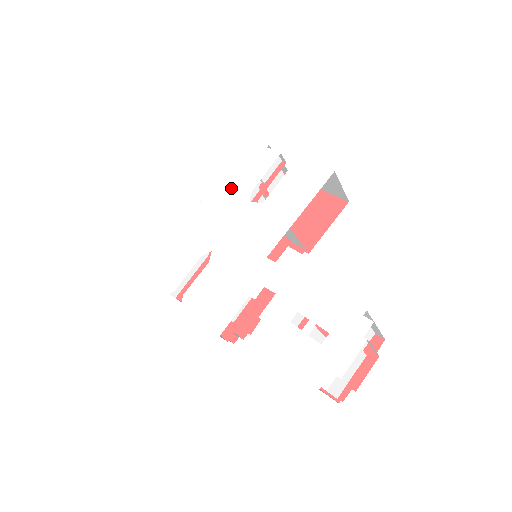
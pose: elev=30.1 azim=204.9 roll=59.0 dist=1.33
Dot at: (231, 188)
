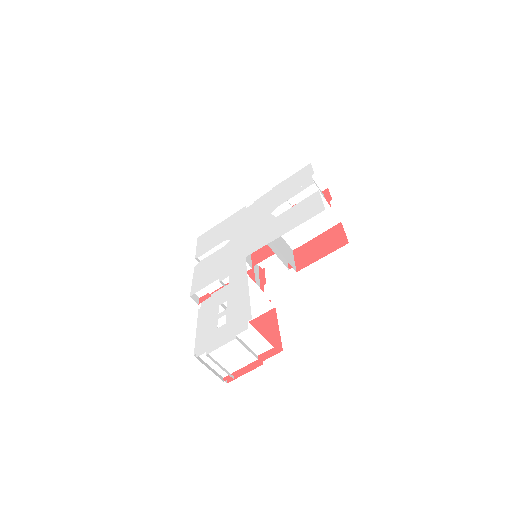
Dot at: (272, 199)
